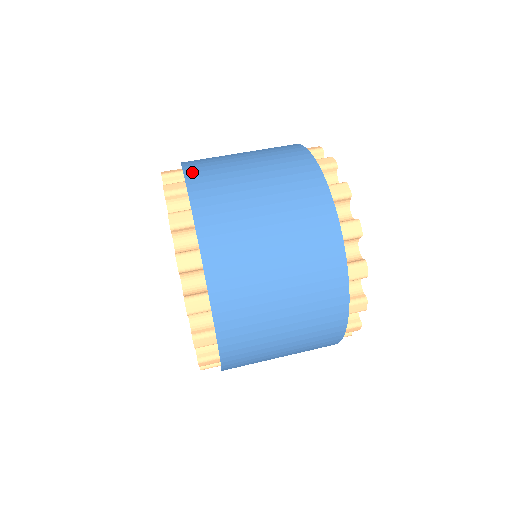
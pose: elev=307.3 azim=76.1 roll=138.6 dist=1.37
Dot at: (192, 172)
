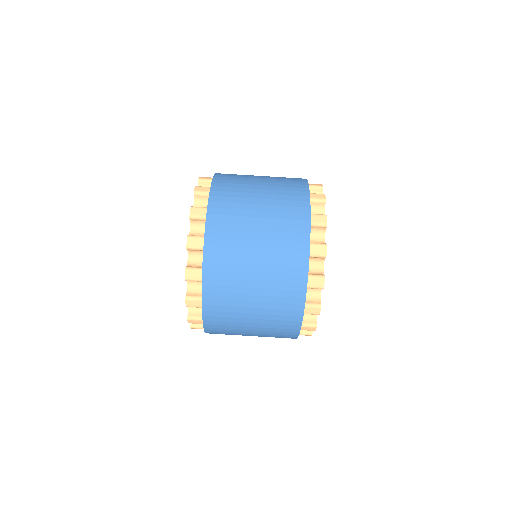
Dot at: (209, 269)
